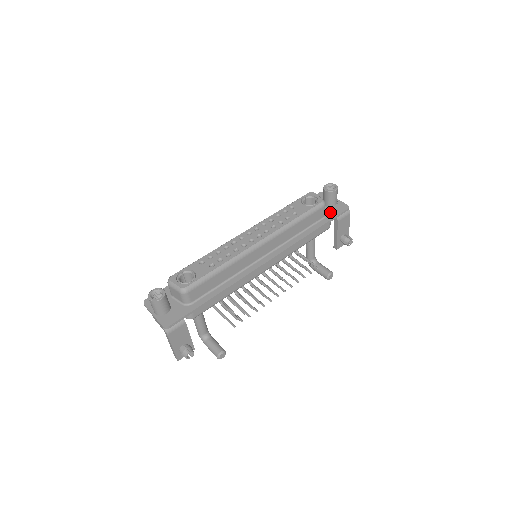
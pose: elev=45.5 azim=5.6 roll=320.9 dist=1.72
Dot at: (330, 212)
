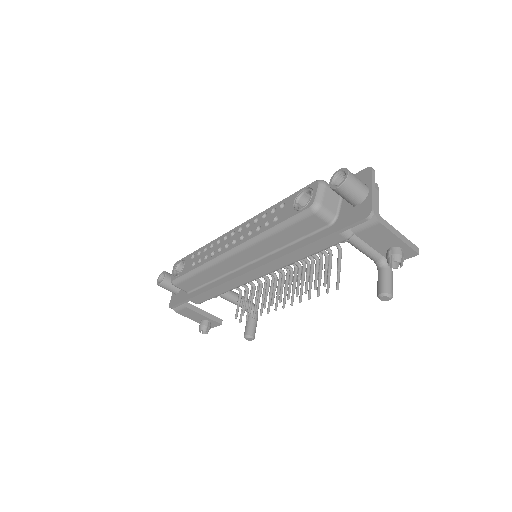
Dot at: (342, 217)
